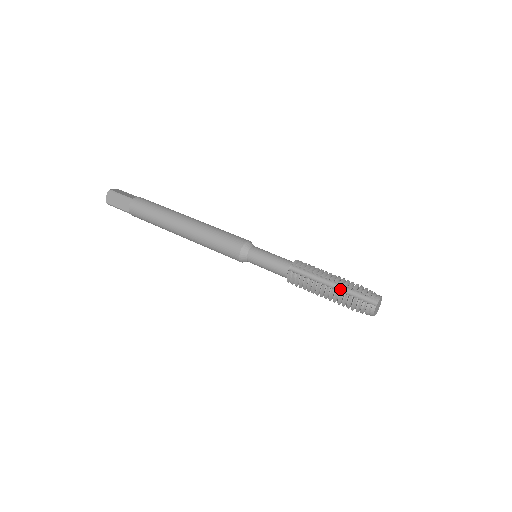
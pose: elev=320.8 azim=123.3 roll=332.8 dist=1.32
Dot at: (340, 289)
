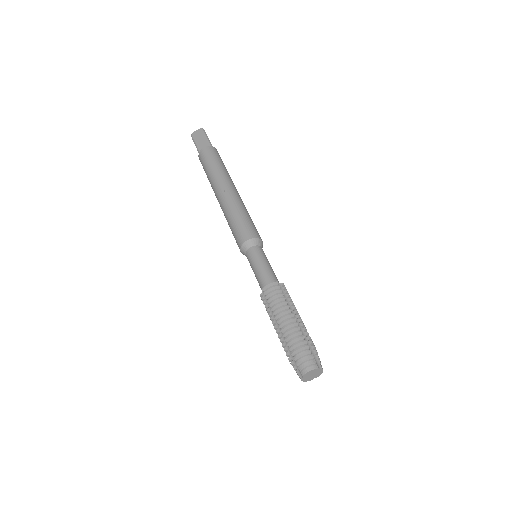
Dot at: (285, 340)
